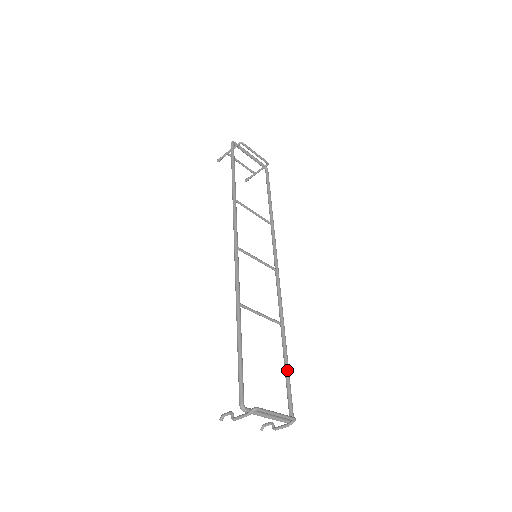
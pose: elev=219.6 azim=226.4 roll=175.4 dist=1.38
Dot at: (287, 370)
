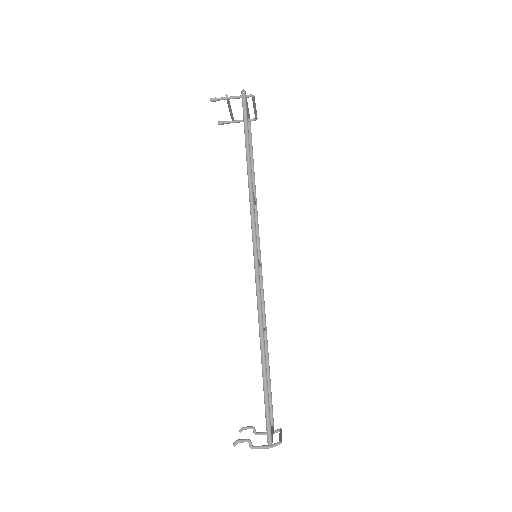
Dot at: (270, 379)
